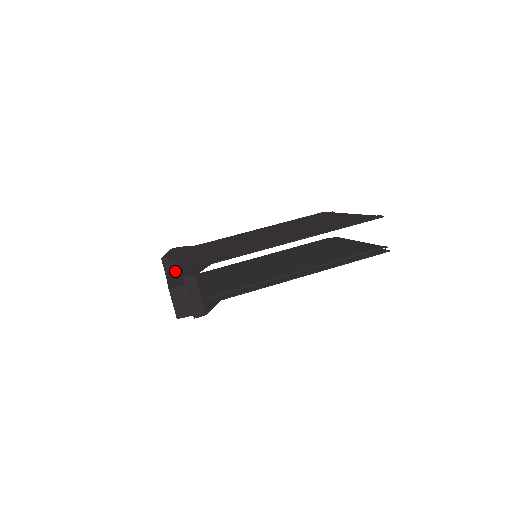
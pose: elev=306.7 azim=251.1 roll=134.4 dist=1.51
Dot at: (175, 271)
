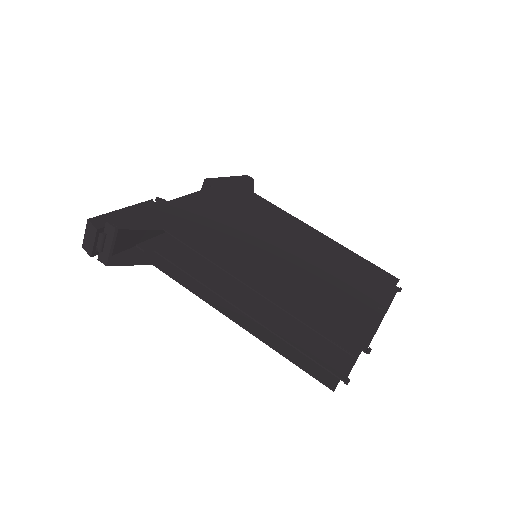
Dot at: occluded
